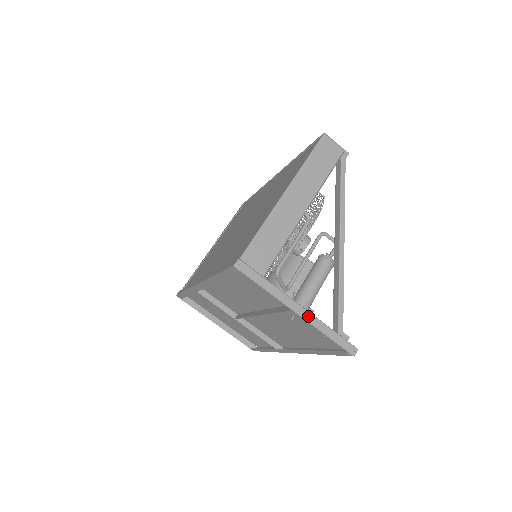
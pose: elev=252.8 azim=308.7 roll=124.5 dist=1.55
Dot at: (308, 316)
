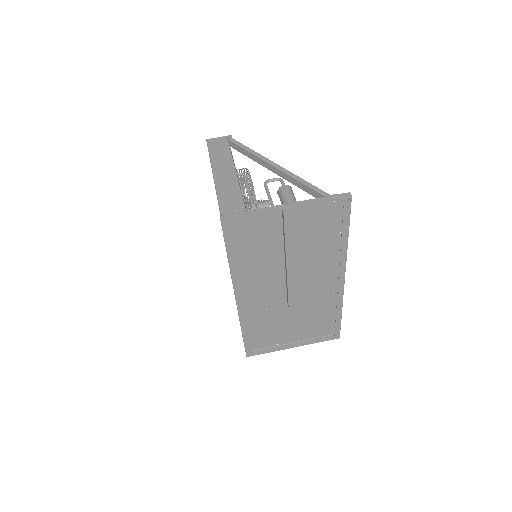
Dot at: (297, 204)
